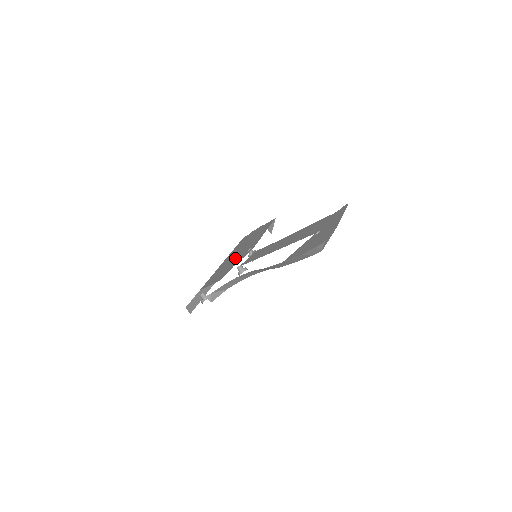
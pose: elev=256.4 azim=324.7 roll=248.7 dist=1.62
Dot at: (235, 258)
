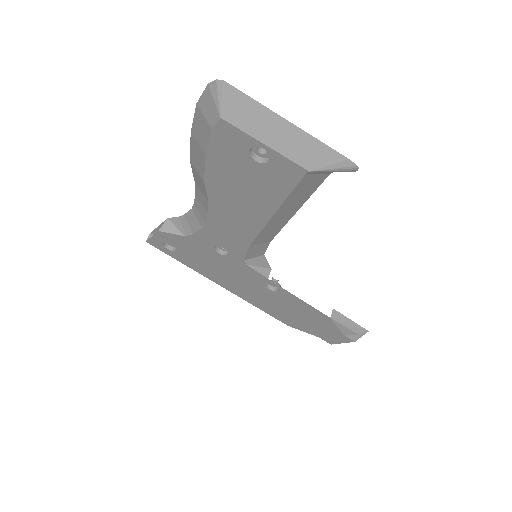
Dot at: occluded
